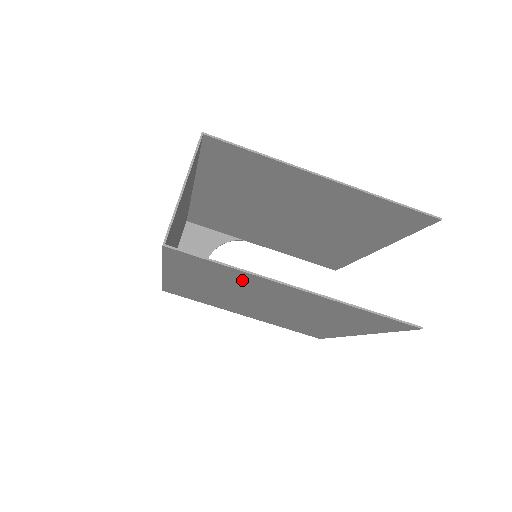
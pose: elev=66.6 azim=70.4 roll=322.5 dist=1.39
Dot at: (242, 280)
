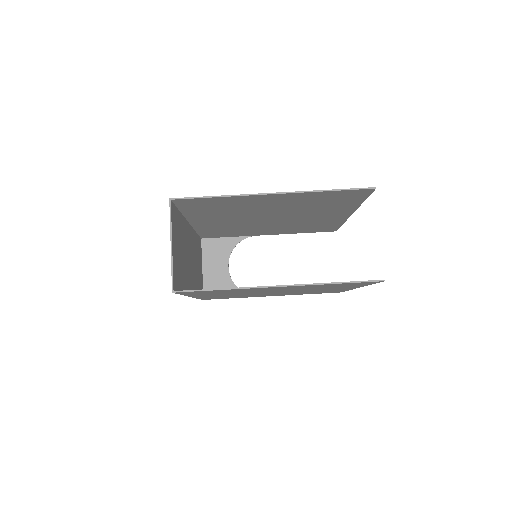
Dot at: (240, 290)
